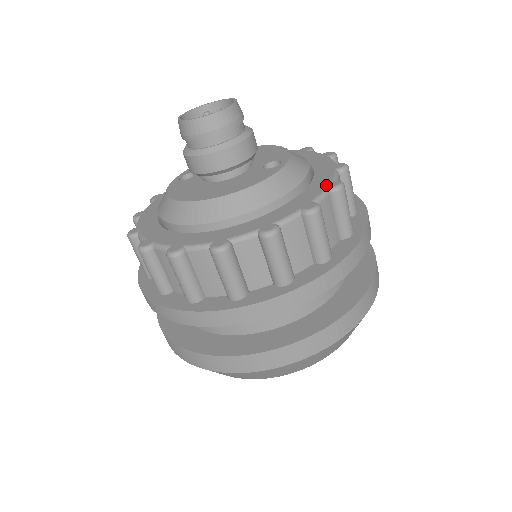
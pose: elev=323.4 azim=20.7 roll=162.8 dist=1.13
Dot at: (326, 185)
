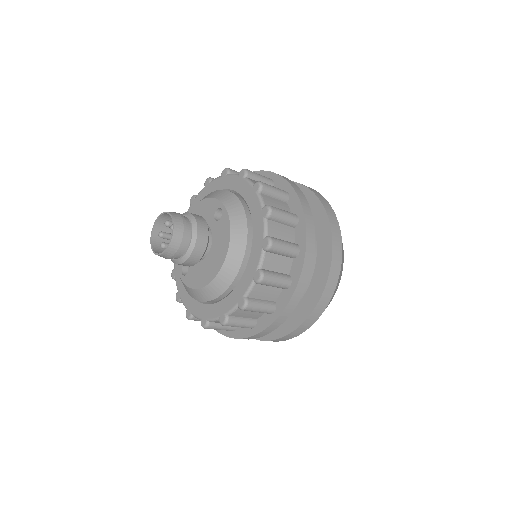
Dot at: (254, 192)
